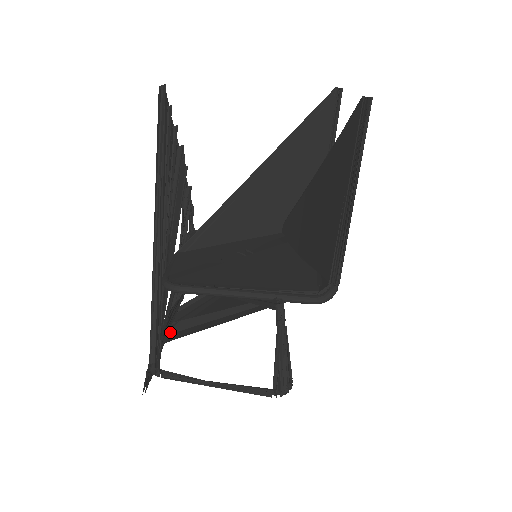
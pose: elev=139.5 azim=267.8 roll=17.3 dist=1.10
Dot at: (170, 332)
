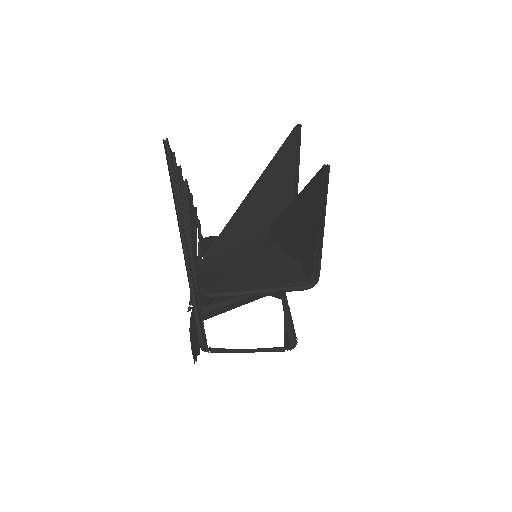
Dot at: occluded
